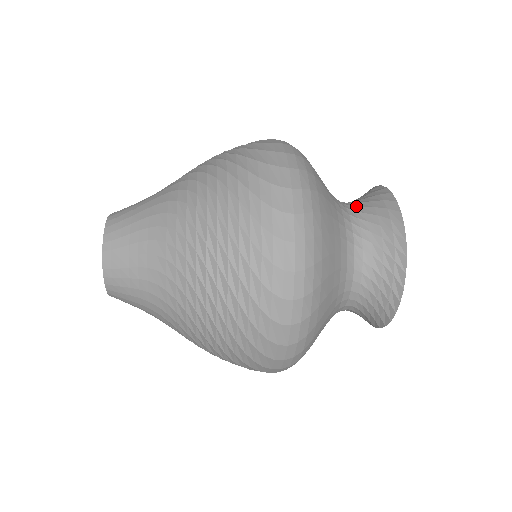
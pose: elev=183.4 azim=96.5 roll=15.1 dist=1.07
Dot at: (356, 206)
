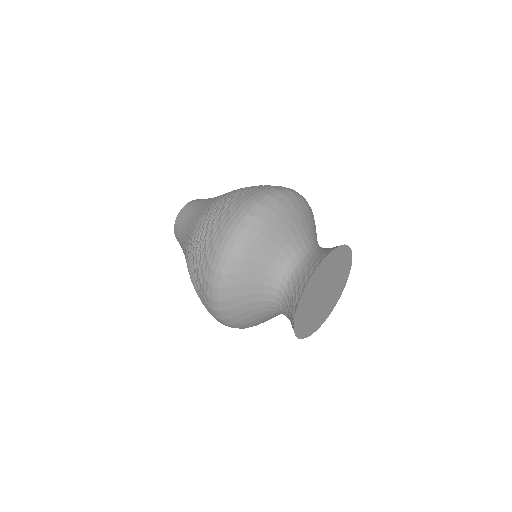
Dot at: (311, 252)
